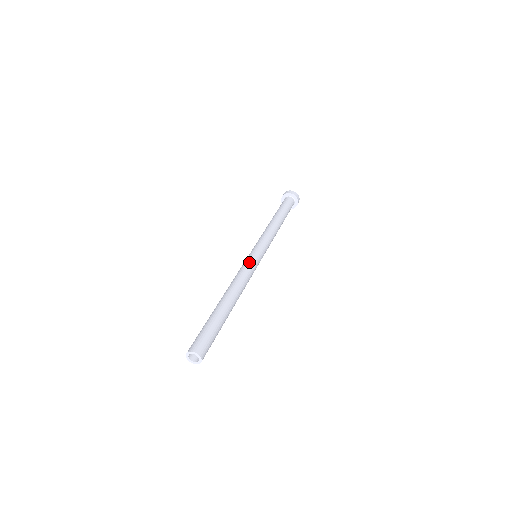
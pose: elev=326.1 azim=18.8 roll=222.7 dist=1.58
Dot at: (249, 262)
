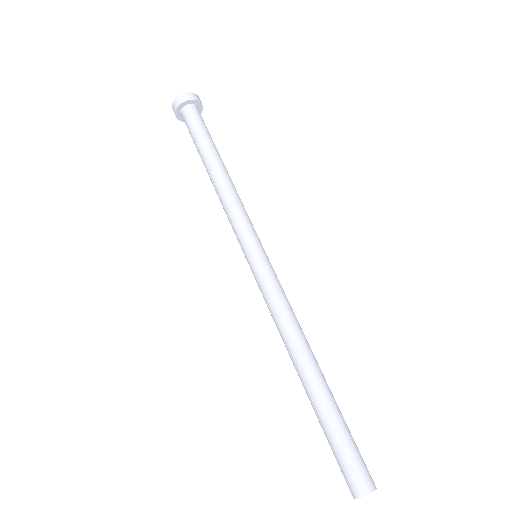
Dot at: (268, 282)
